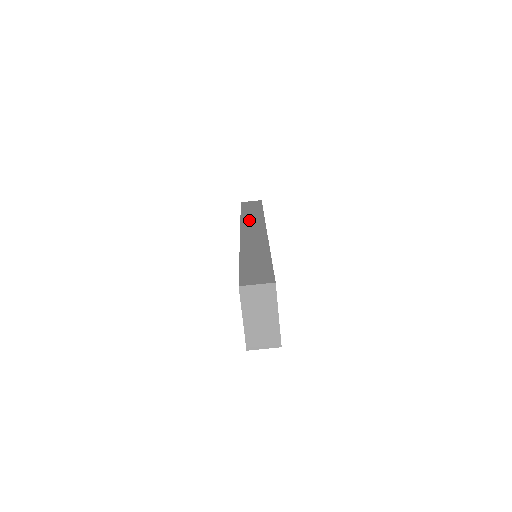
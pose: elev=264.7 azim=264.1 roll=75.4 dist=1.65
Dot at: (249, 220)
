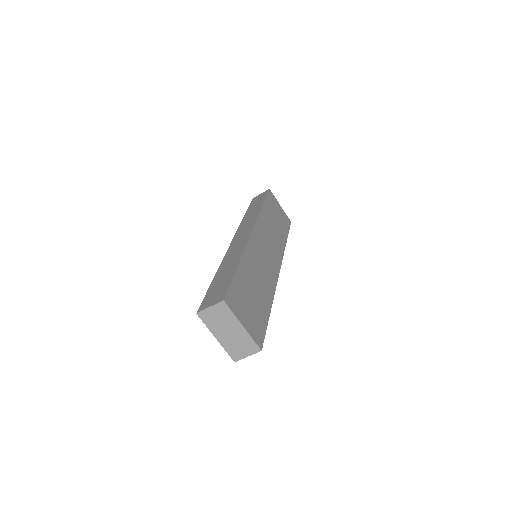
Dot at: (246, 222)
